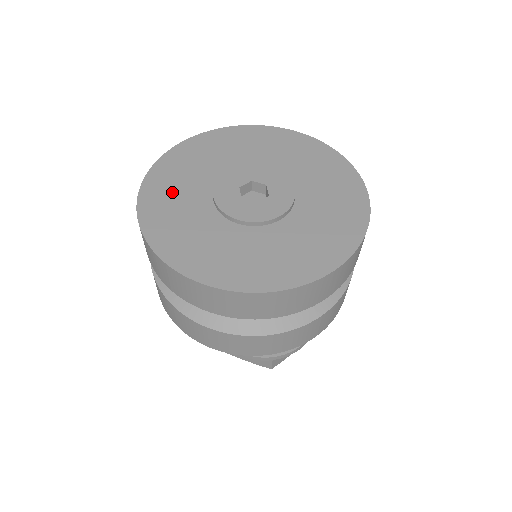
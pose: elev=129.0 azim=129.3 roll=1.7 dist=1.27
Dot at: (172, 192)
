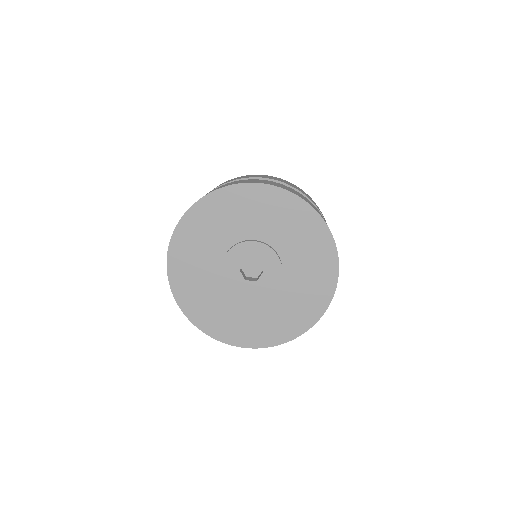
Dot at: (207, 227)
